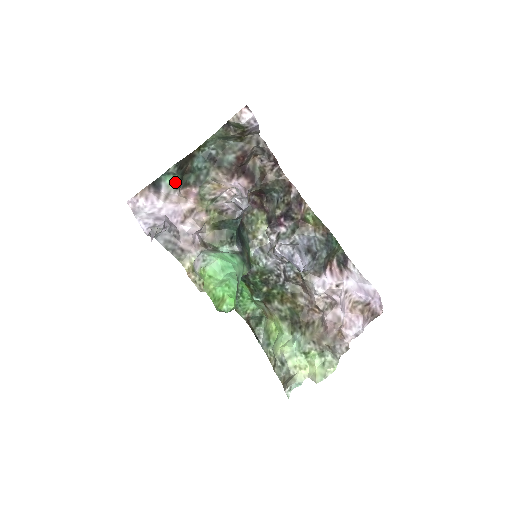
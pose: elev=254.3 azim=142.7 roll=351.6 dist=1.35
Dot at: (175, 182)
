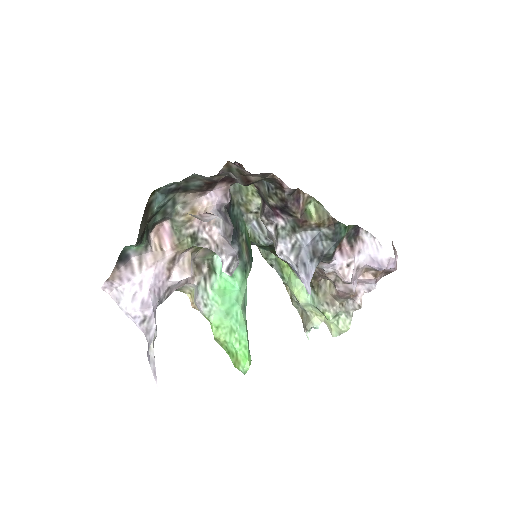
Dot at: (142, 246)
